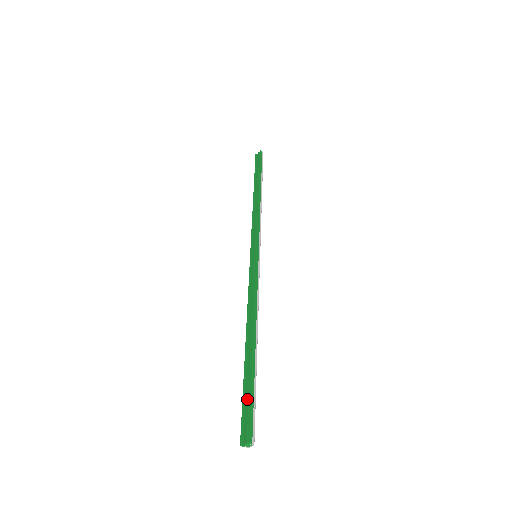
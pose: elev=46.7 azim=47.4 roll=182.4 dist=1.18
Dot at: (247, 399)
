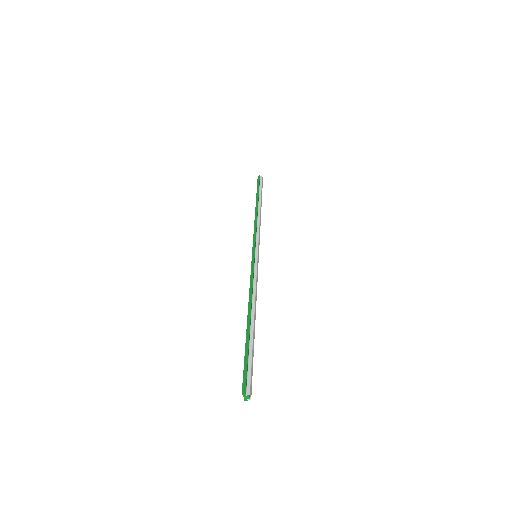
Dot at: (245, 364)
